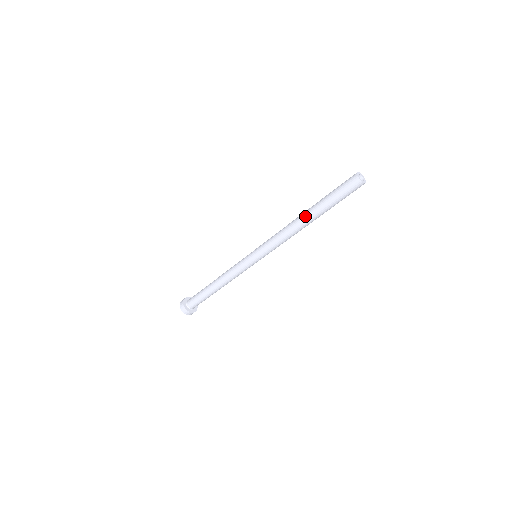
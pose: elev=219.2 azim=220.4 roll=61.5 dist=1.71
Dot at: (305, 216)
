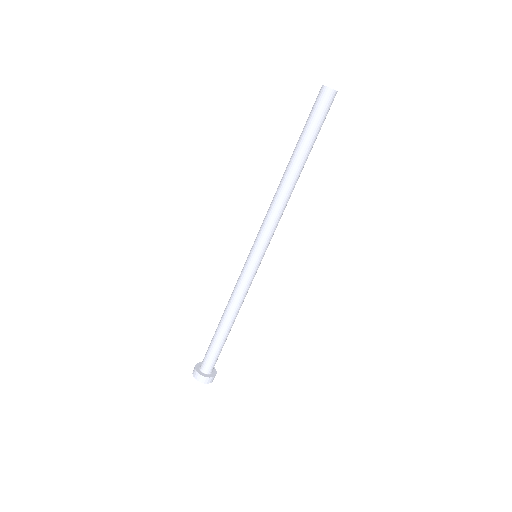
Dot at: (287, 166)
